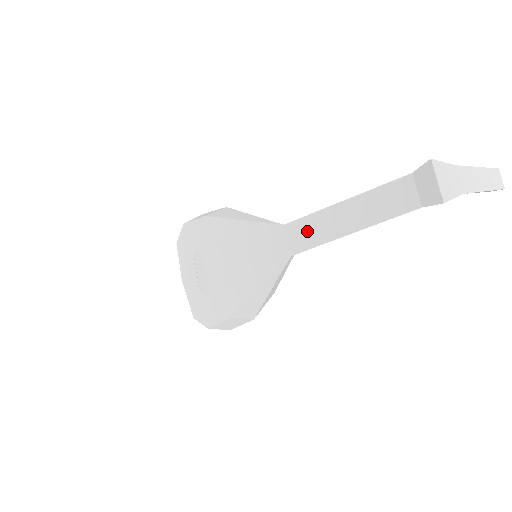
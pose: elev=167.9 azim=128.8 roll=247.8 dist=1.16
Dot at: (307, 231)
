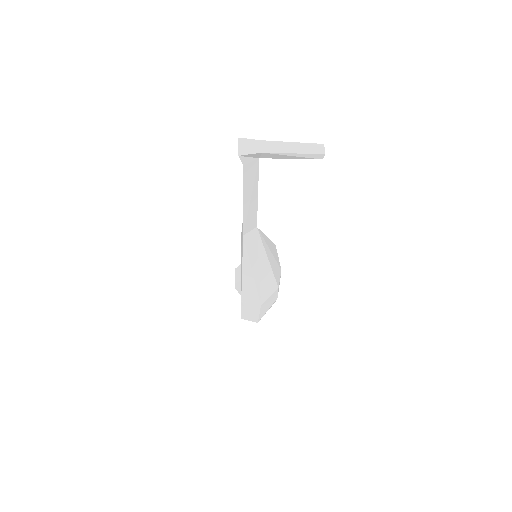
Dot at: occluded
